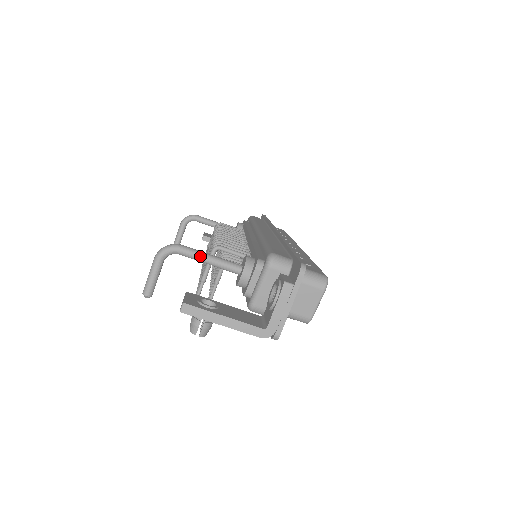
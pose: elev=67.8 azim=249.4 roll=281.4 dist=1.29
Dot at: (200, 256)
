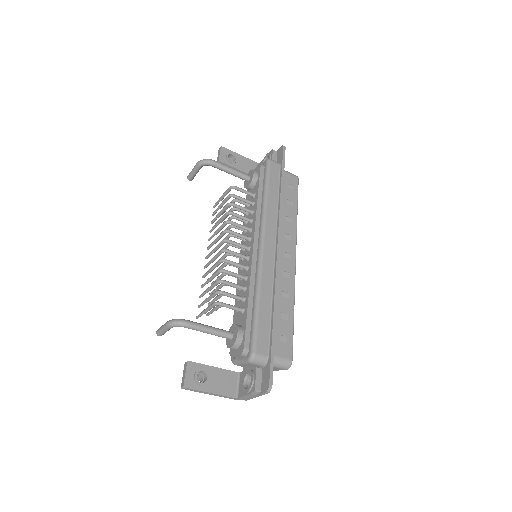
Dot at: (201, 331)
